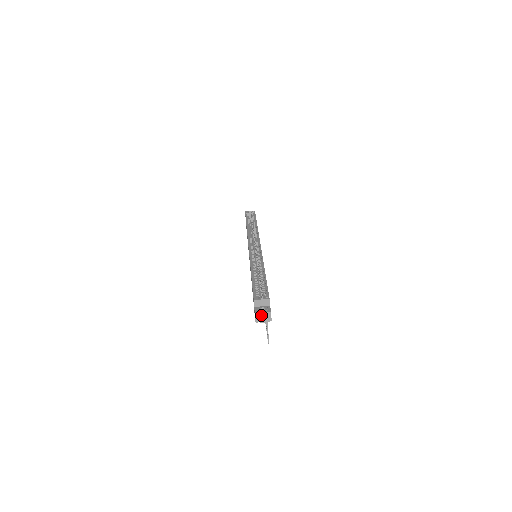
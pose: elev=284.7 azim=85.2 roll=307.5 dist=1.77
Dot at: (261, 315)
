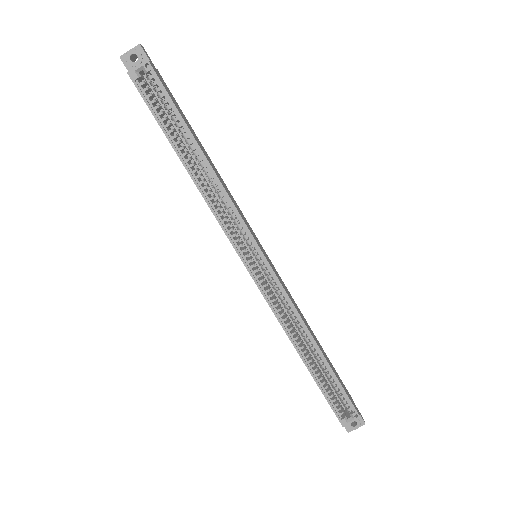
Dot at: (354, 427)
